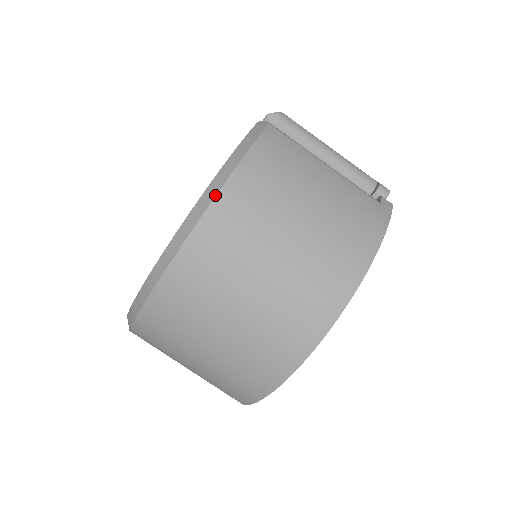
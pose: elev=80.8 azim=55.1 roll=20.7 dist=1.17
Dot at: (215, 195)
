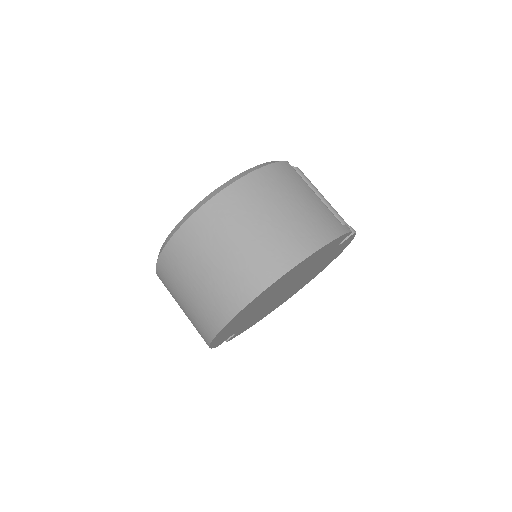
Dot at: (241, 177)
